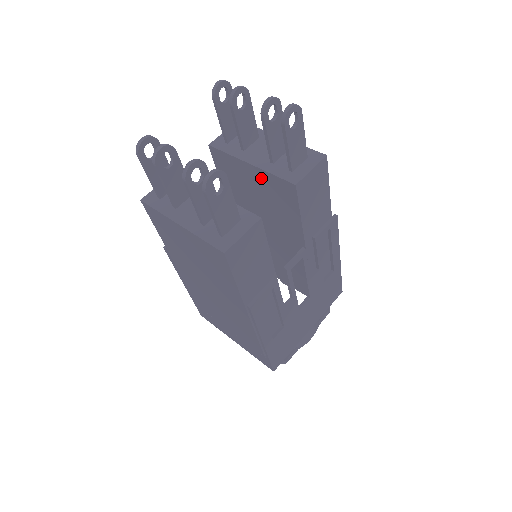
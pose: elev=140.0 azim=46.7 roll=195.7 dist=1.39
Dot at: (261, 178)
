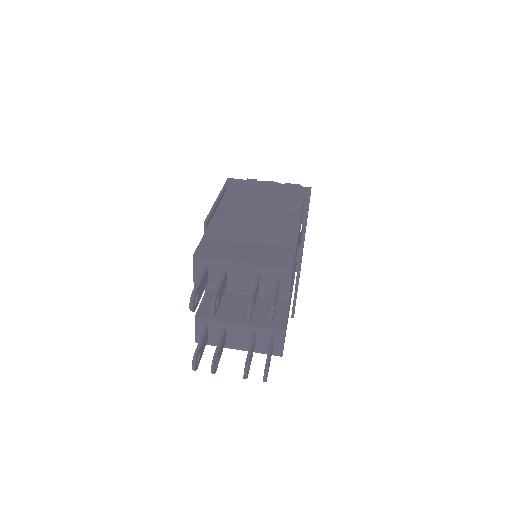
Dot at: occluded
